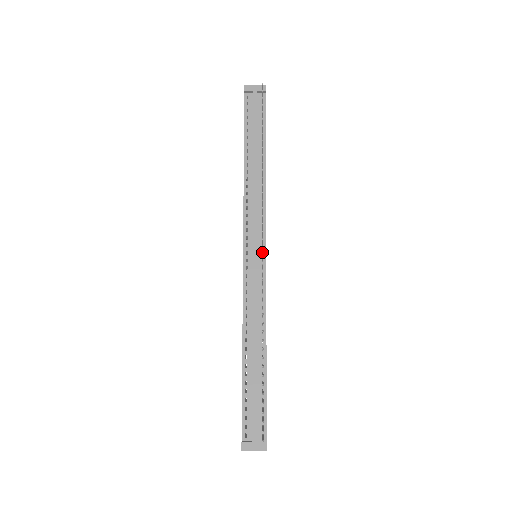
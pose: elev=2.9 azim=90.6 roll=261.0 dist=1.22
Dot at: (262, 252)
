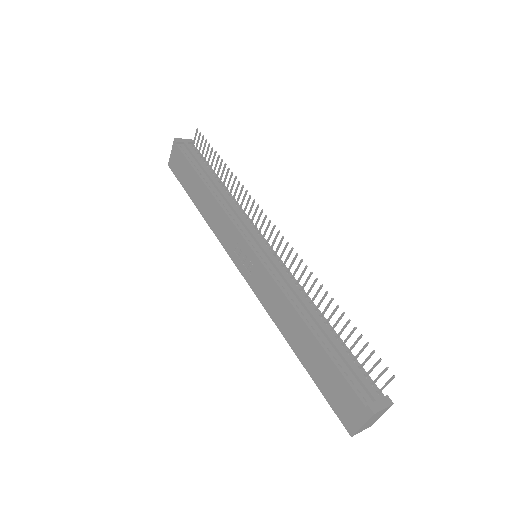
Dot at: (268, 240)
